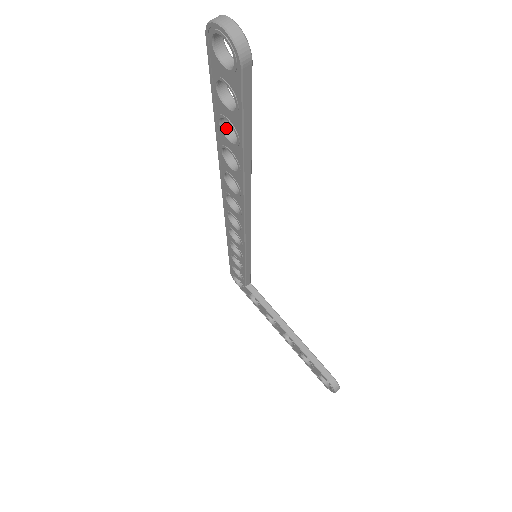
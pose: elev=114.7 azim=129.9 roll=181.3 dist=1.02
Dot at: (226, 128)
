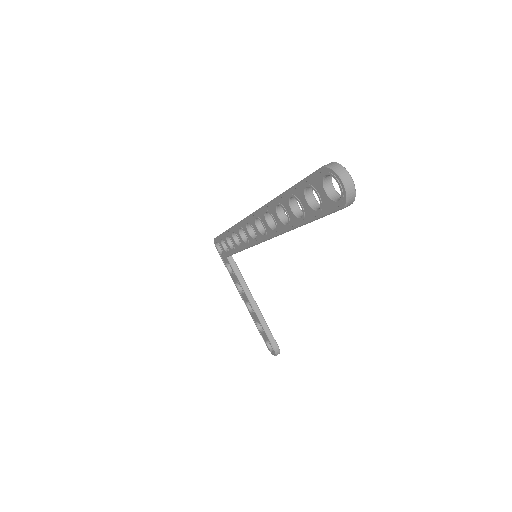
Dot at: (292, 200)
